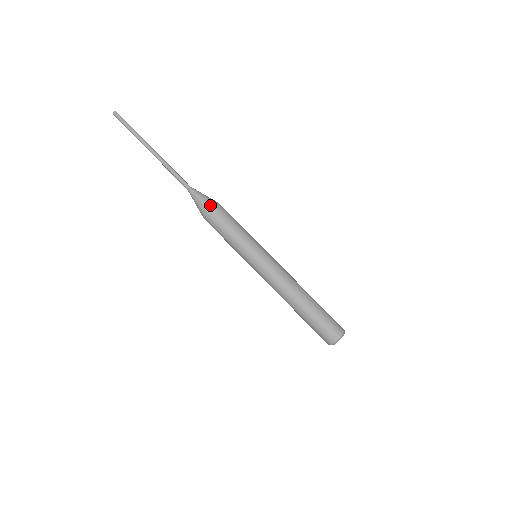
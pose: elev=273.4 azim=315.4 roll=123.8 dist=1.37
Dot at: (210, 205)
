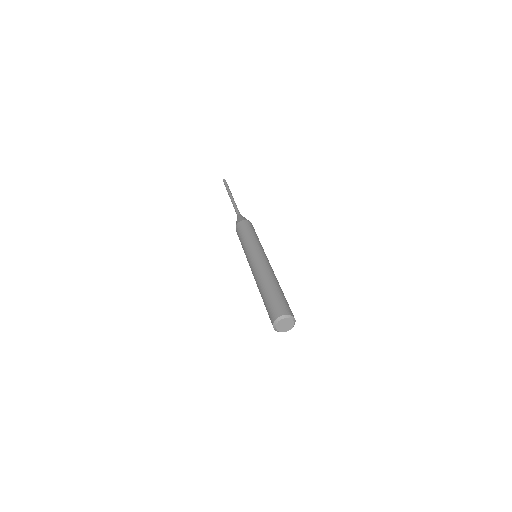
Dot at: (248, 220)
